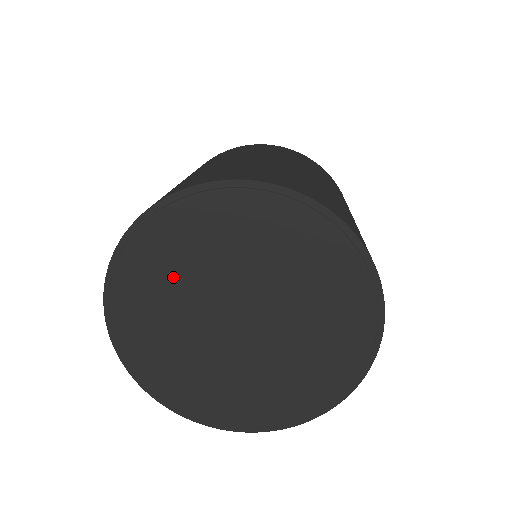
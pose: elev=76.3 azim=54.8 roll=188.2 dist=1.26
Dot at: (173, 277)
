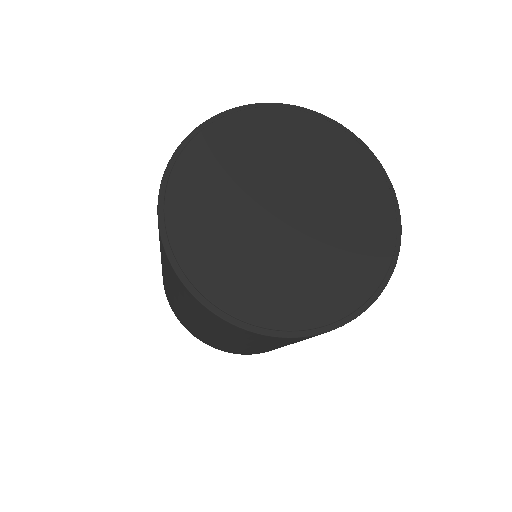
Dot at: (218, 228)
